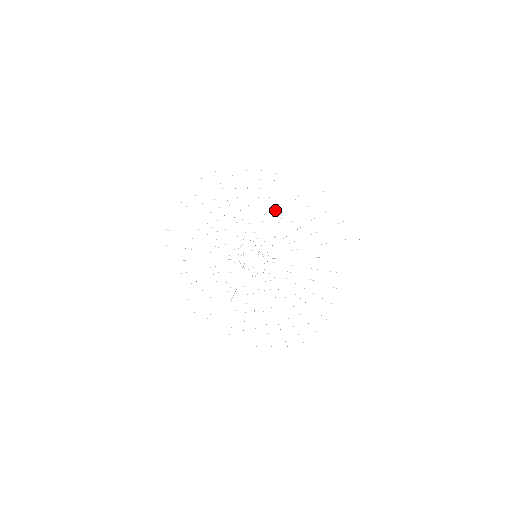
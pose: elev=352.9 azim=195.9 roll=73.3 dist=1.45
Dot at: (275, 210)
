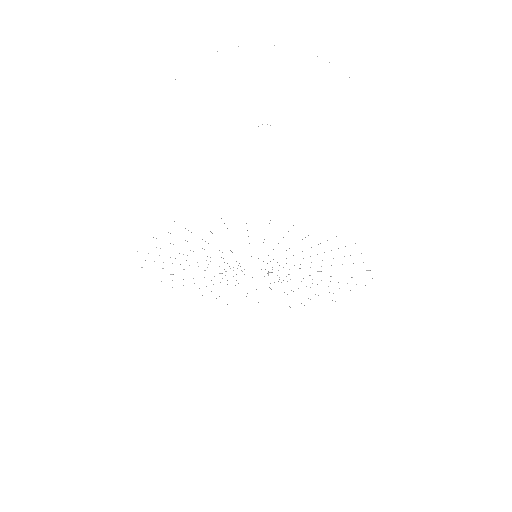
Dot at: occluded
